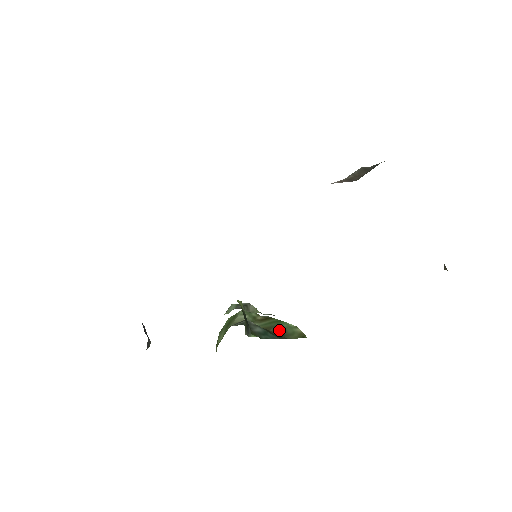
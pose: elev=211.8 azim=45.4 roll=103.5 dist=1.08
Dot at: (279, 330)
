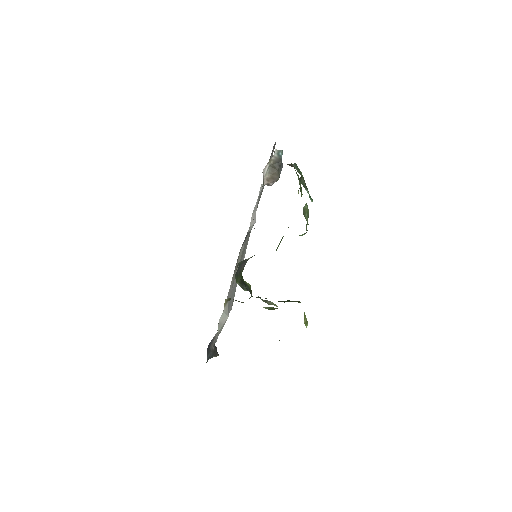
Dot at: occluded
